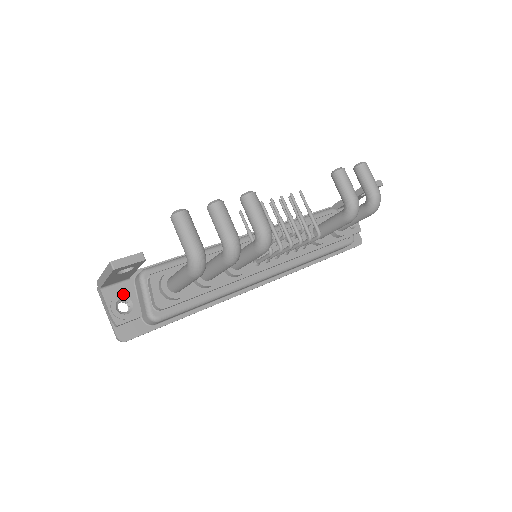
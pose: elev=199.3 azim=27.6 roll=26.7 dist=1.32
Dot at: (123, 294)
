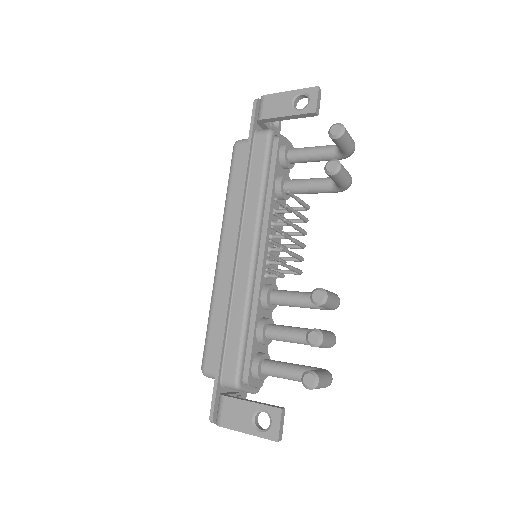
Dot at: occluded
